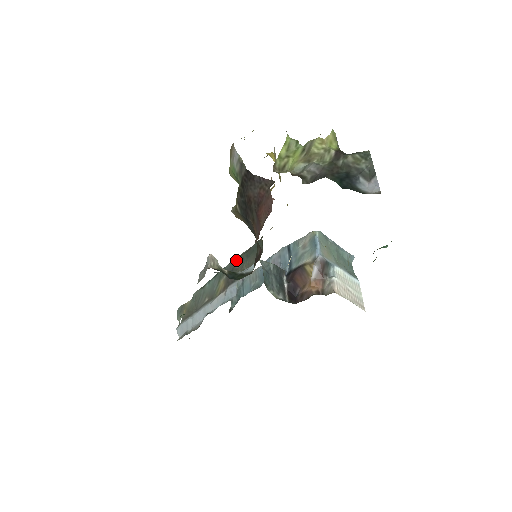
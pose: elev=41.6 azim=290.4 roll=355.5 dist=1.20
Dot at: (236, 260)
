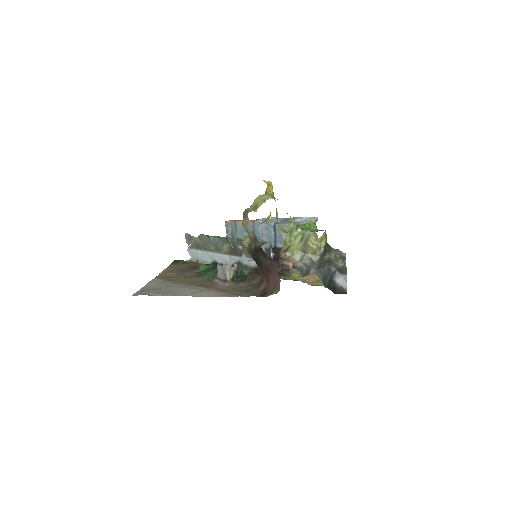
Dot at: (238, 242)
